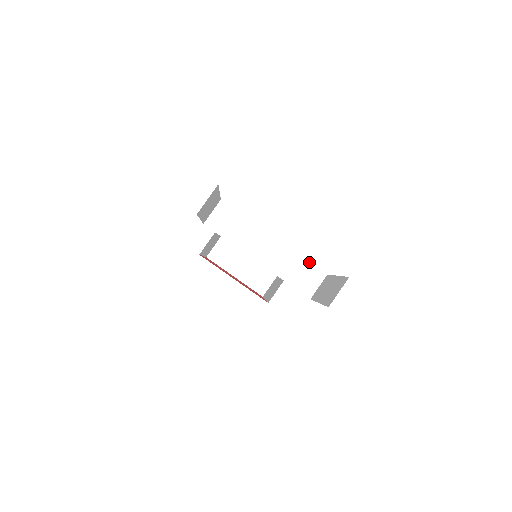
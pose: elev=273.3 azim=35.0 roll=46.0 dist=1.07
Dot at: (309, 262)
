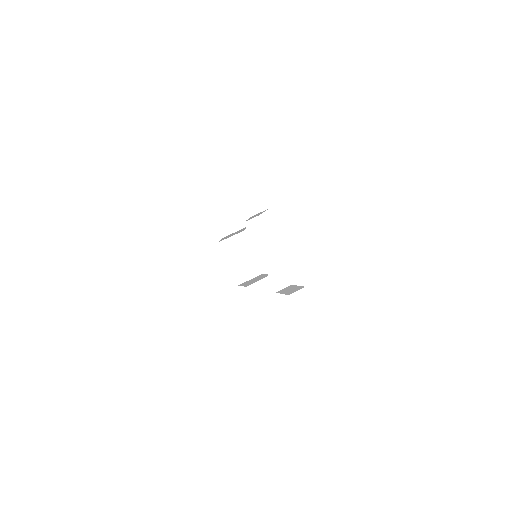
Dot at: occluded
